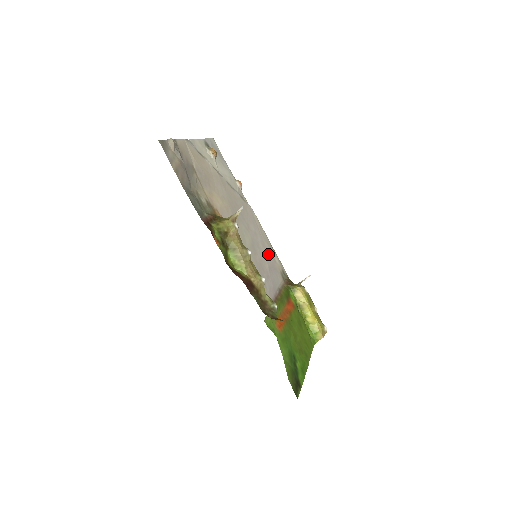
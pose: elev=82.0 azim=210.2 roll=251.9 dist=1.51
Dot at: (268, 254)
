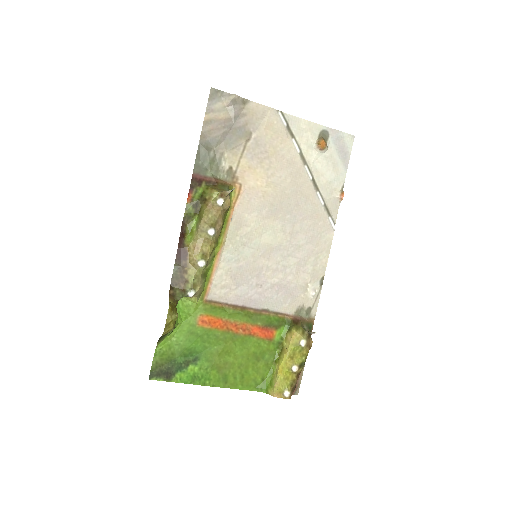
Dot at: (298, 276)
